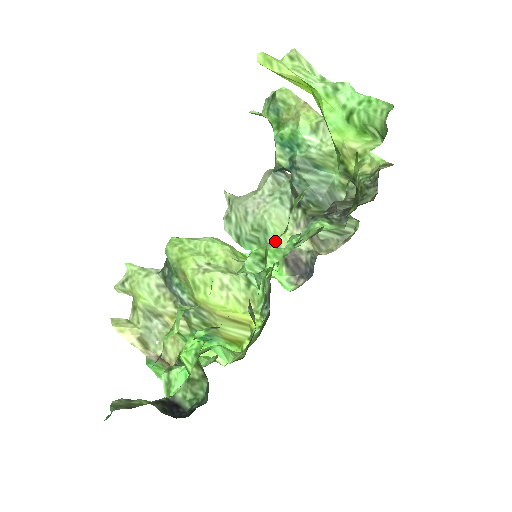
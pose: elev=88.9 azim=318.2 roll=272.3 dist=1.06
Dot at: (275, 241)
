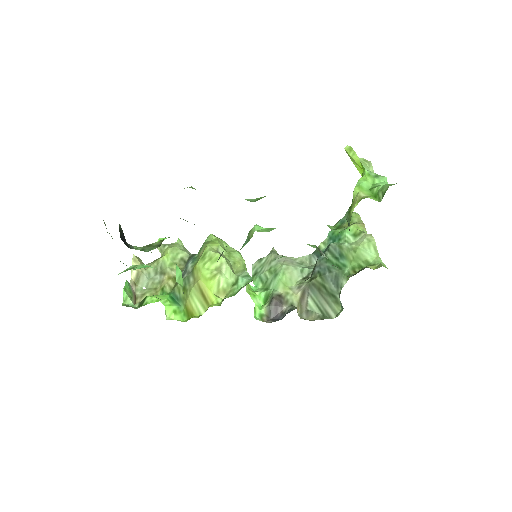
Dot at: occluded
